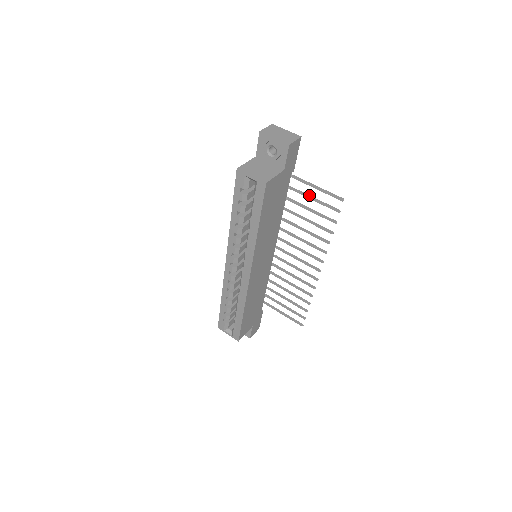
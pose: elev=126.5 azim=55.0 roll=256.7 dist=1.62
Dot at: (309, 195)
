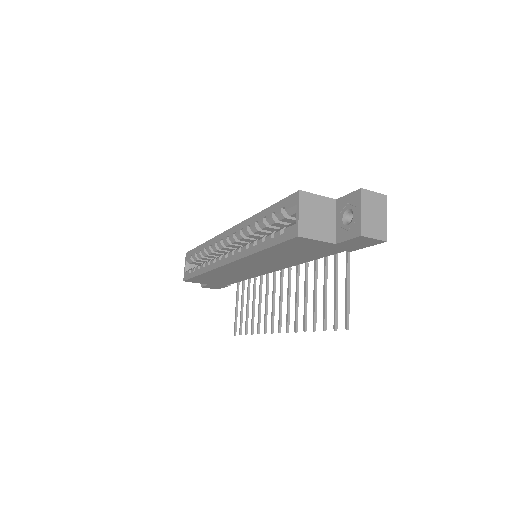
Dot at: occluded
